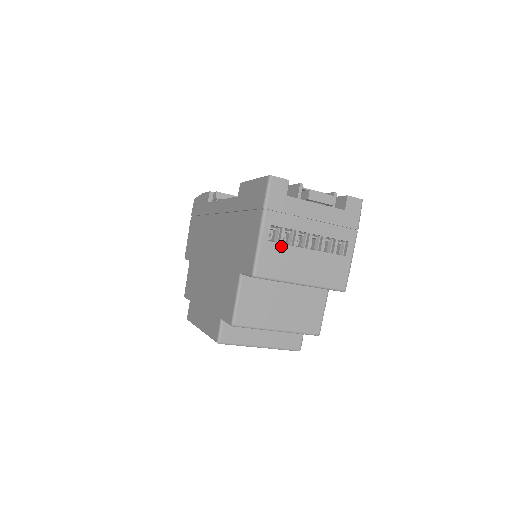
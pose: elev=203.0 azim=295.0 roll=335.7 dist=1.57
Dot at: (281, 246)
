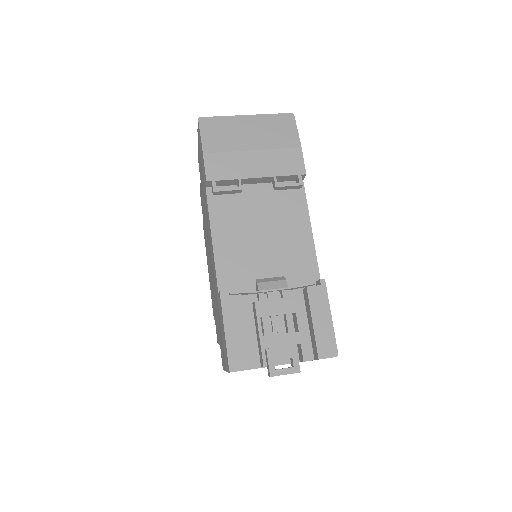
Dot at: occluded
